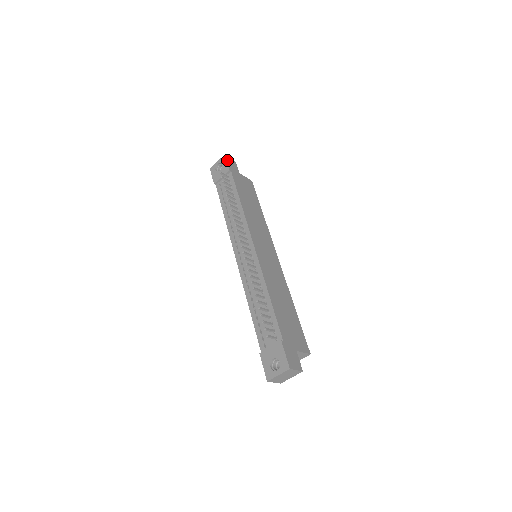
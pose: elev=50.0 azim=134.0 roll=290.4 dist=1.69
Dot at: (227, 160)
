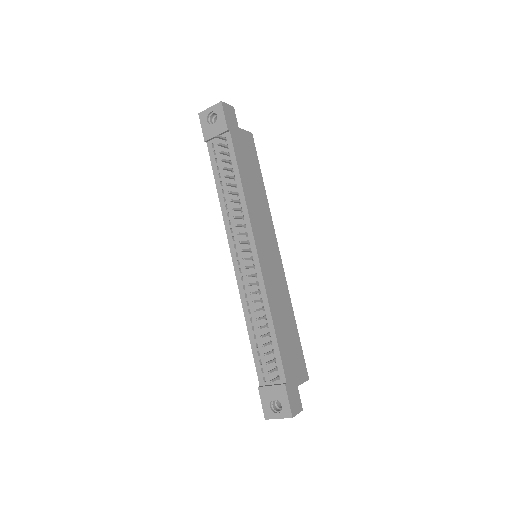
Dot at: (224, 111)
